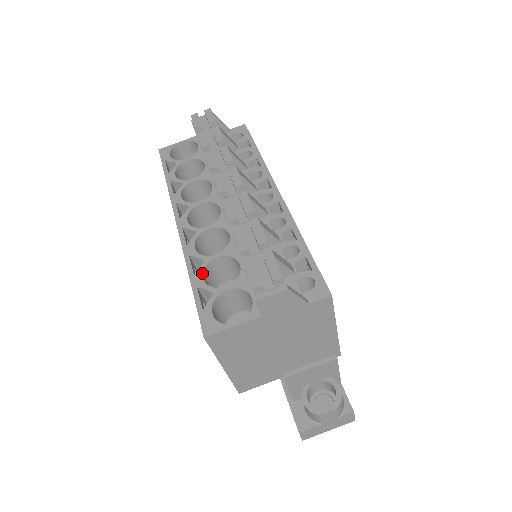
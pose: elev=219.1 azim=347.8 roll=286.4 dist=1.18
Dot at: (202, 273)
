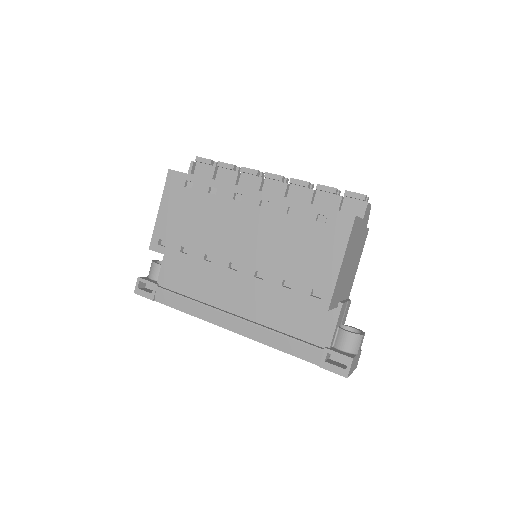
Dot at: occluded
